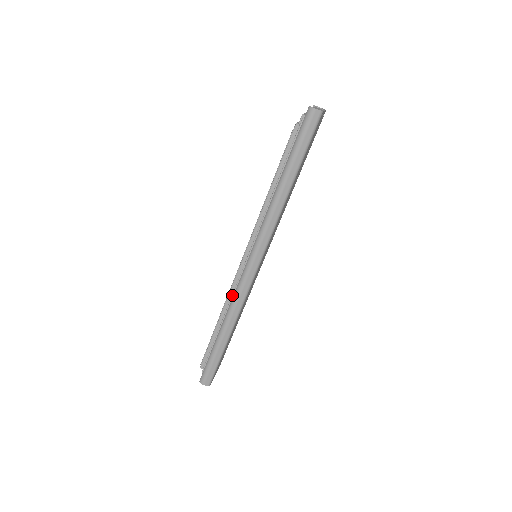
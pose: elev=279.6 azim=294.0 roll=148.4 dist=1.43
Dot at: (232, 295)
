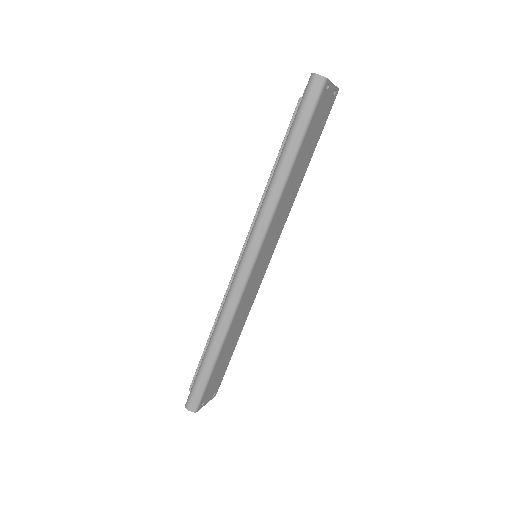
Dot at: (225, 299)
